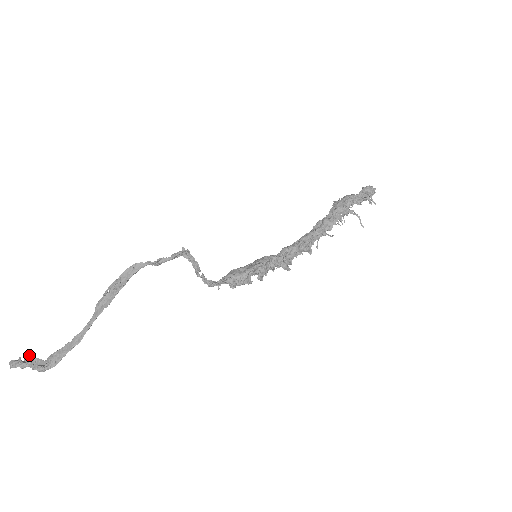
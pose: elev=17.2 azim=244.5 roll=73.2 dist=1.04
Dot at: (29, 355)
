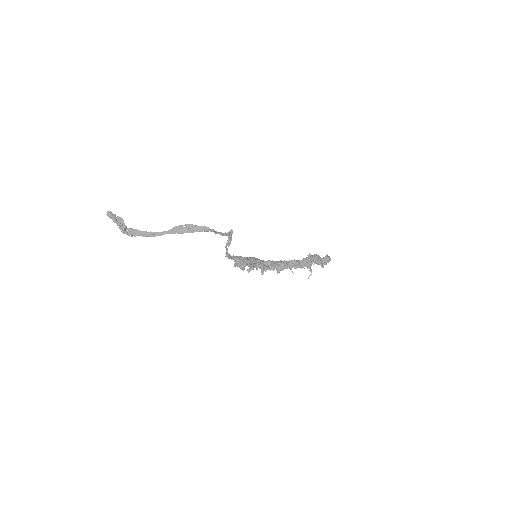
Dot at: (121, 218)
